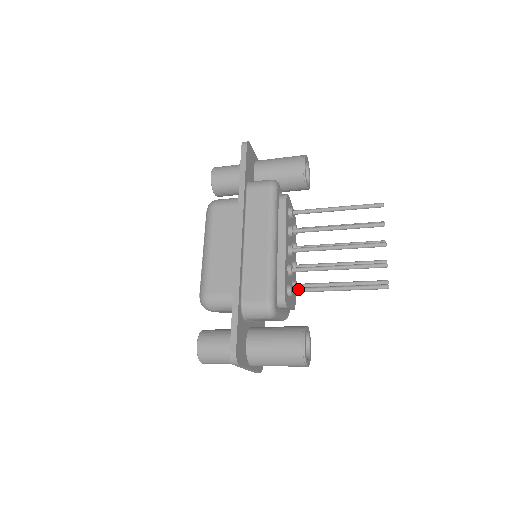
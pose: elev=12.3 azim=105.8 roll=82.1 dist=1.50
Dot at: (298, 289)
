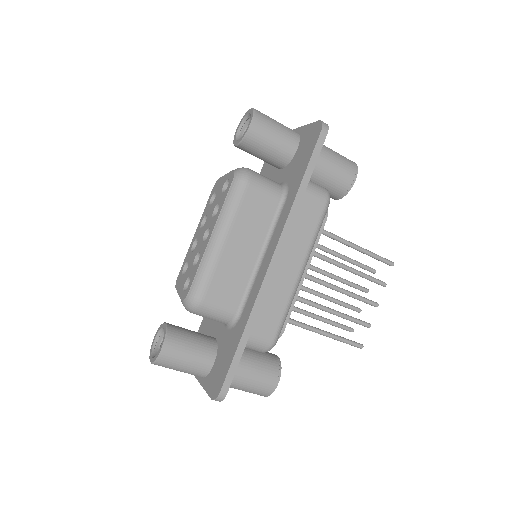
Dot at: (291, 321)
